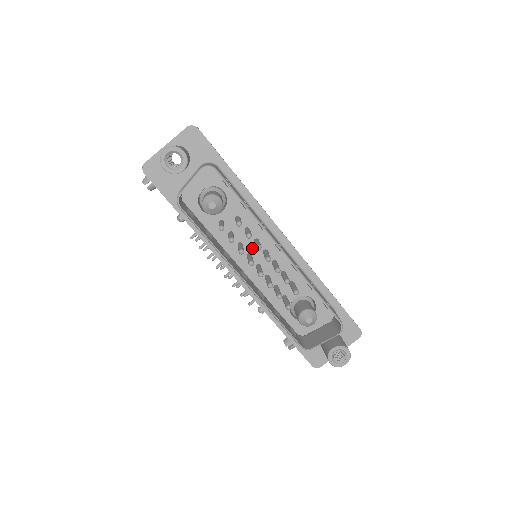
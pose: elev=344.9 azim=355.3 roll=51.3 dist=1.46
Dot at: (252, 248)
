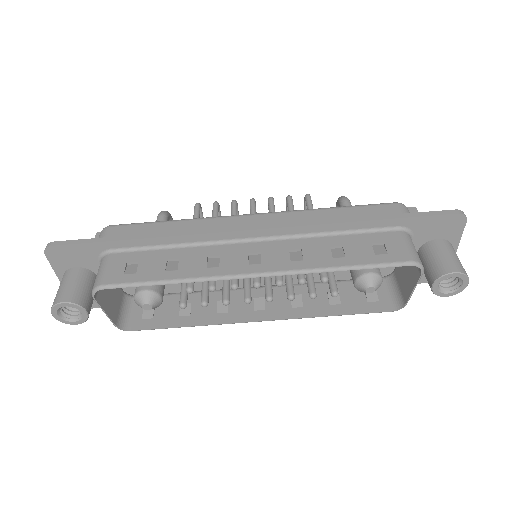
Dot at: occluded
